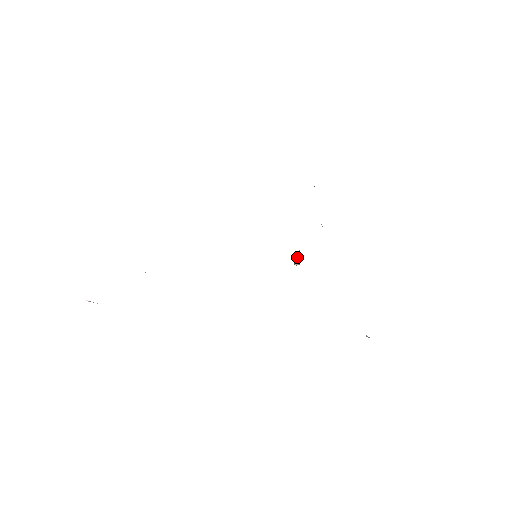
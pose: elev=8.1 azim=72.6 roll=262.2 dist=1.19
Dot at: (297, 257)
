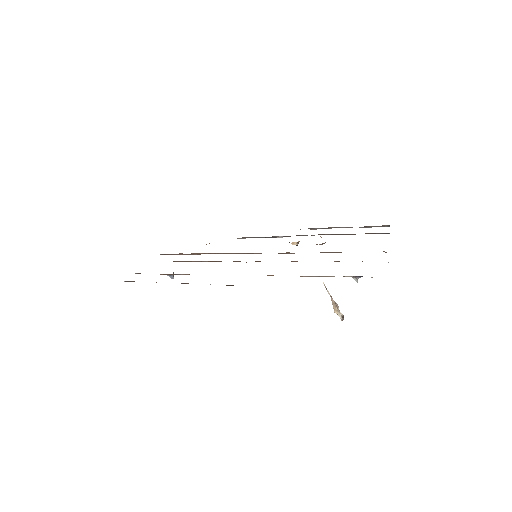
Dot at: (332, 301)
